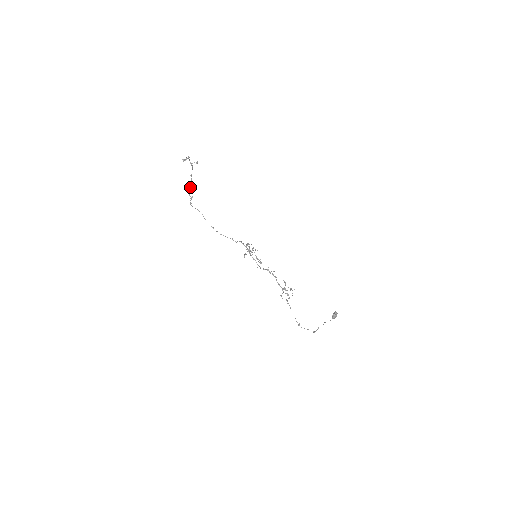
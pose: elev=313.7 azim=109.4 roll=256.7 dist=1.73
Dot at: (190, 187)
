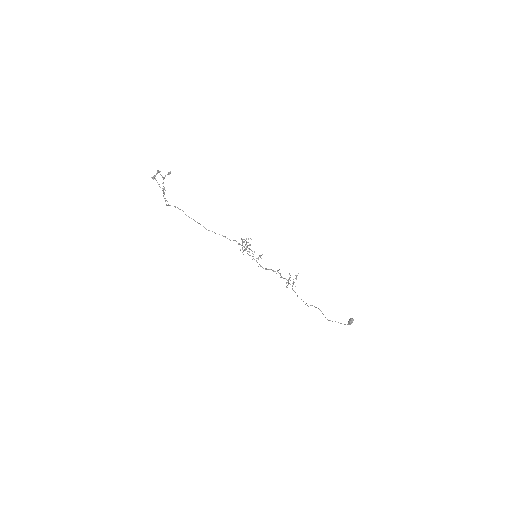
Dot at: (163, 190)
